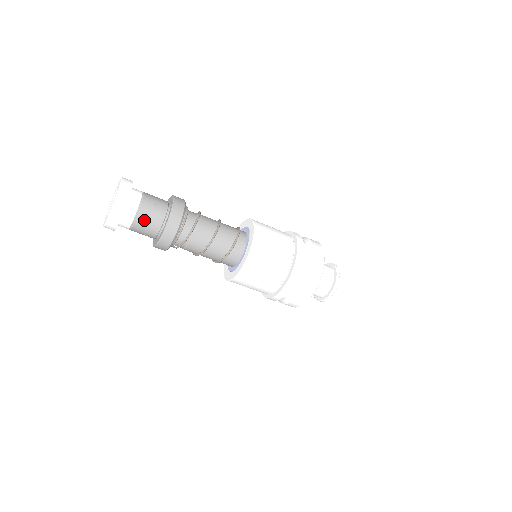
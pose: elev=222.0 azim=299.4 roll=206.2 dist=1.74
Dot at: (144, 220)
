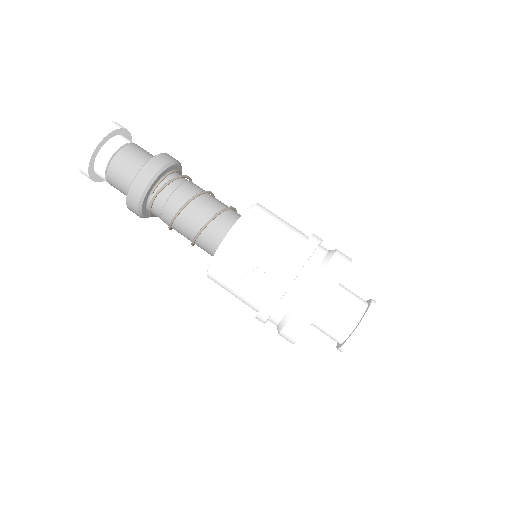
Dot at: (142, 149)
